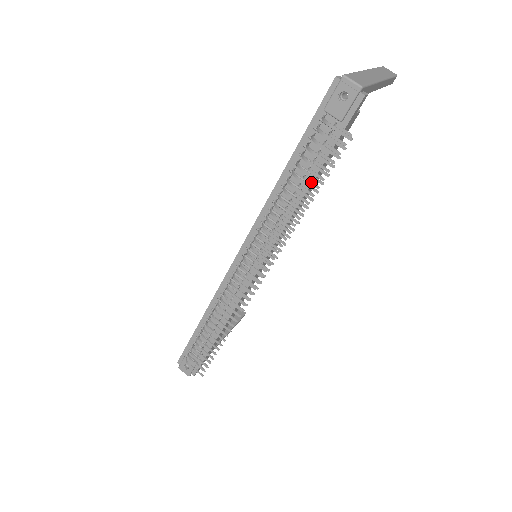
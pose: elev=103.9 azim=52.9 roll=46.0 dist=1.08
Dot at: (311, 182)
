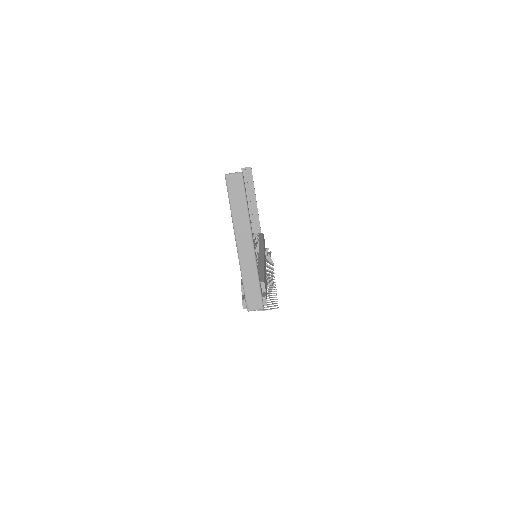
Dot at: occluded
